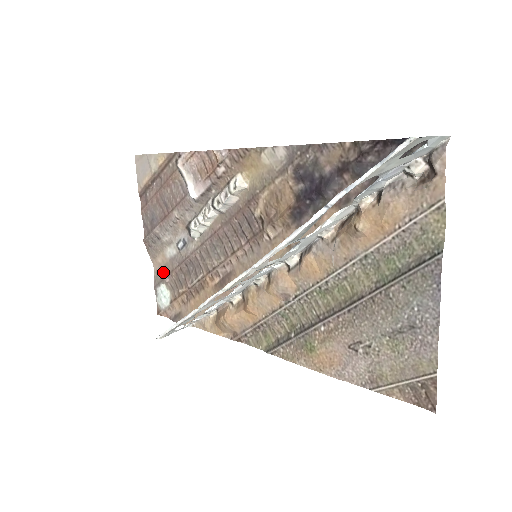
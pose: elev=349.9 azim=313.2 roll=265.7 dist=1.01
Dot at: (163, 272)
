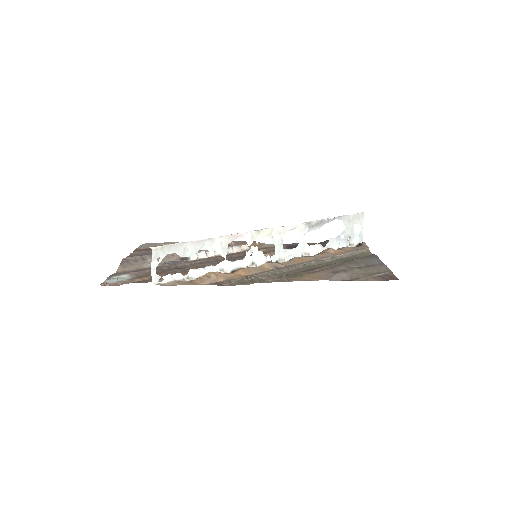
Dot at: (132, 271)
